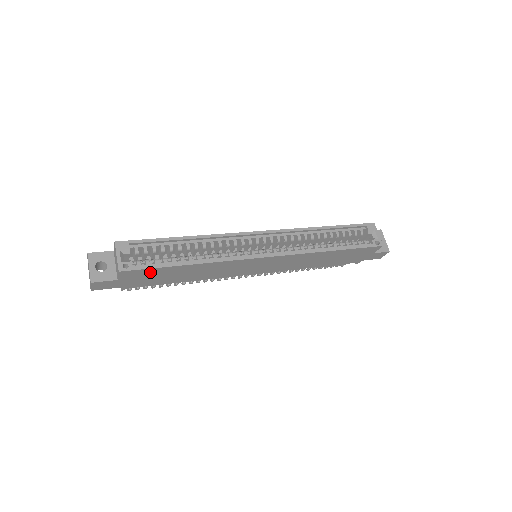
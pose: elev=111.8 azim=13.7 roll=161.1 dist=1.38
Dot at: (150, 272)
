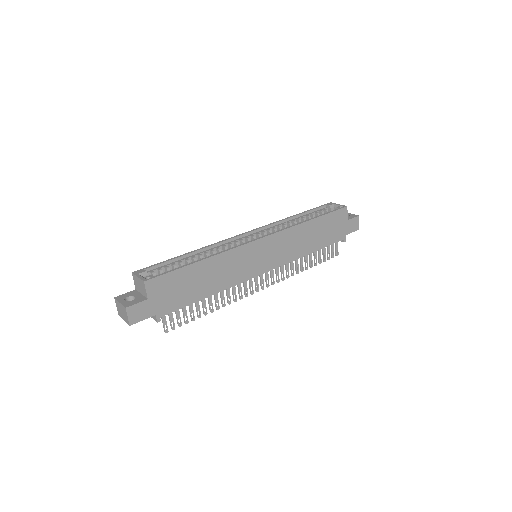
Dot at: (171, 280)
